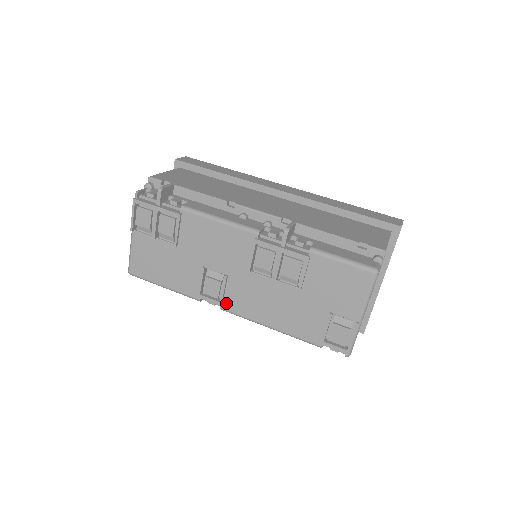
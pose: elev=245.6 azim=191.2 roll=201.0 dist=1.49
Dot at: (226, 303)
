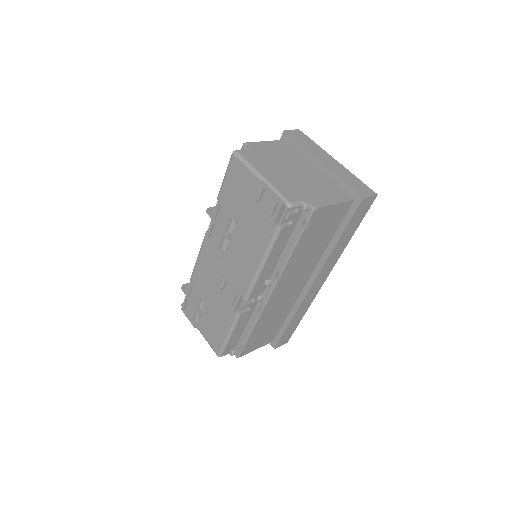
Dot at: (241, 291)
